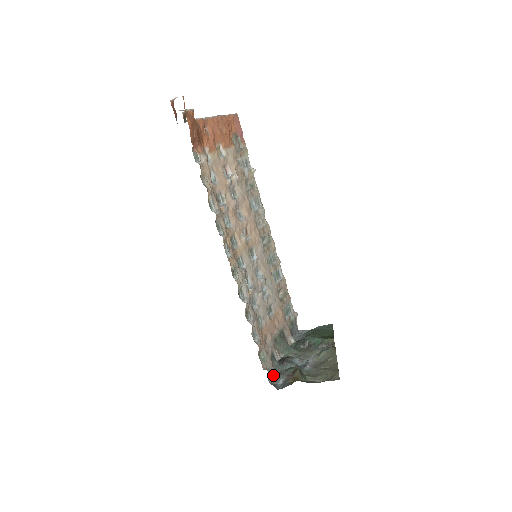
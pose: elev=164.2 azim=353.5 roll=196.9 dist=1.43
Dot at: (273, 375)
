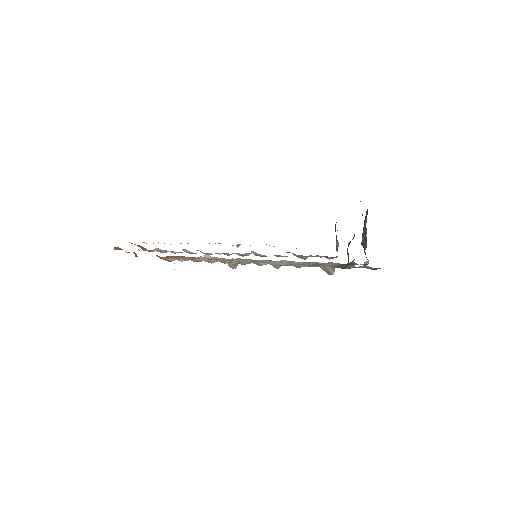
Dot at: (336, 257)
